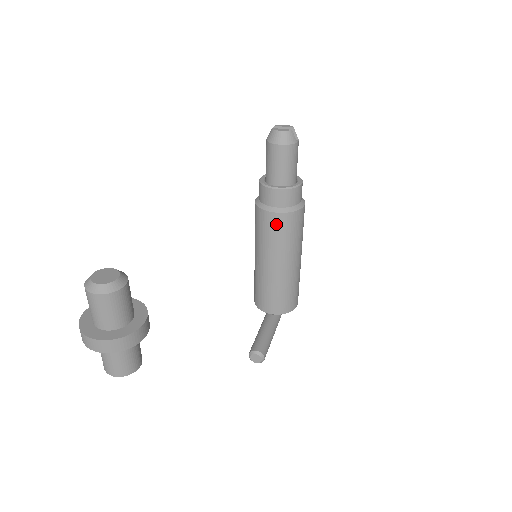
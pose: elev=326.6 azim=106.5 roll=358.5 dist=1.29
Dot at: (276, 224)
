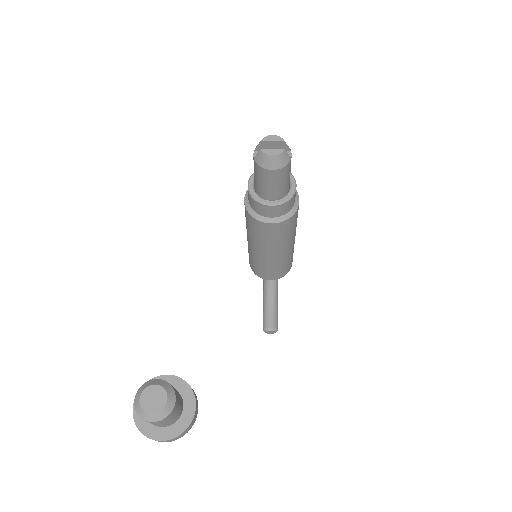
Dot at: (274, 230)
